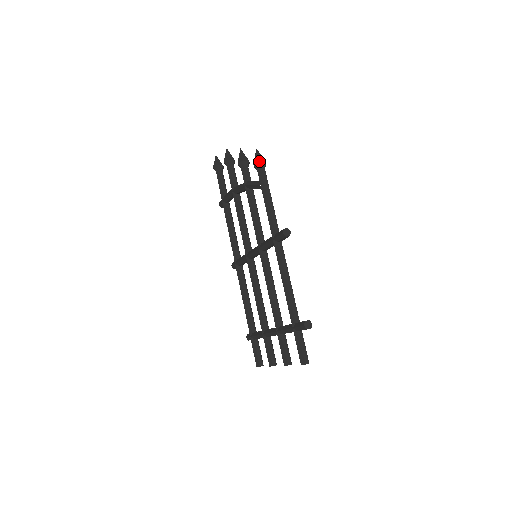
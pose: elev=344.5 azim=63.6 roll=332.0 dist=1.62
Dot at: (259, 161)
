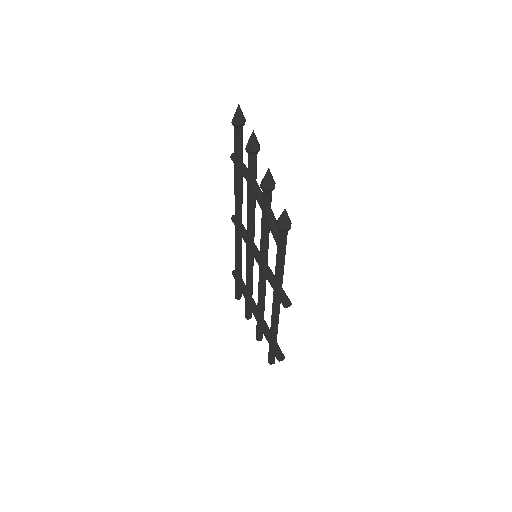
Dot at: (283, 230)
